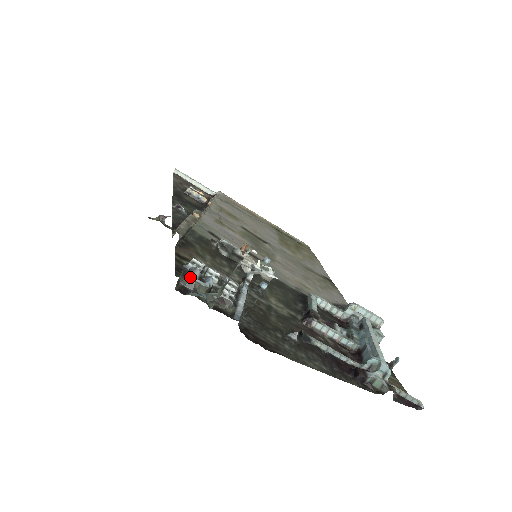
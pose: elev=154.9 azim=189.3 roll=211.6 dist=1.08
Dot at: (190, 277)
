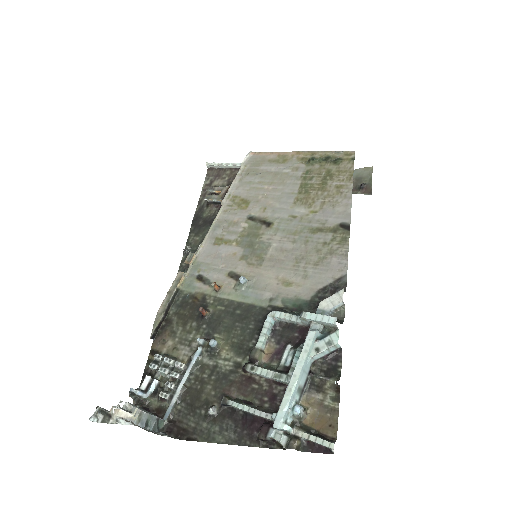
Dot at: (137, 394)
